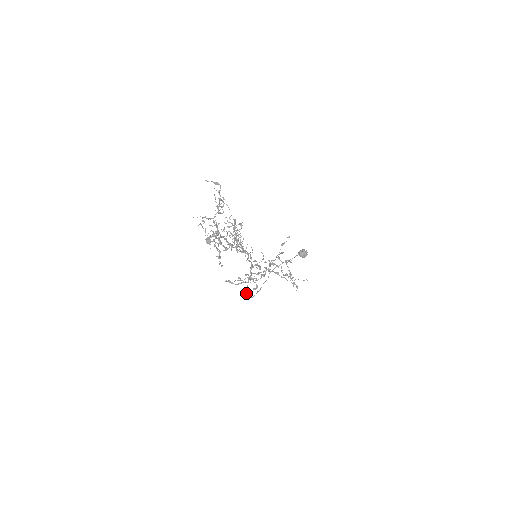
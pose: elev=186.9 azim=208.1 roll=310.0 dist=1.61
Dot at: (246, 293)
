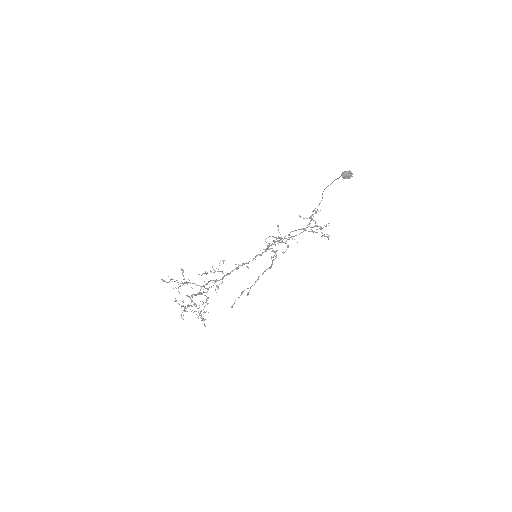
Dot at: occluded
